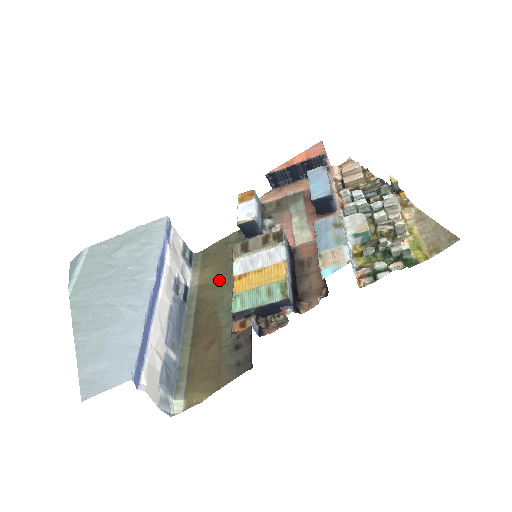
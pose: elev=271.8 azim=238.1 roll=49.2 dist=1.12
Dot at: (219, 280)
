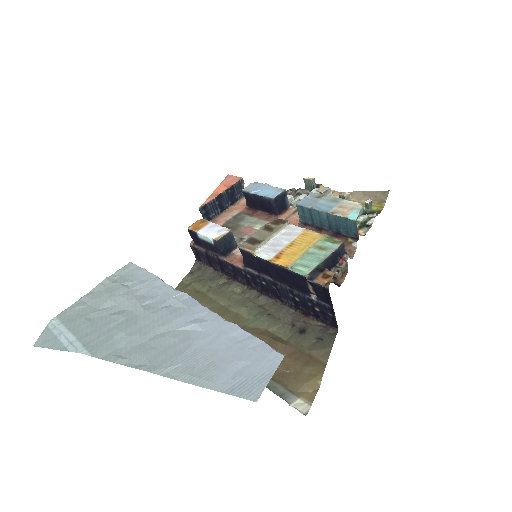
Dot at: (215, 308)
